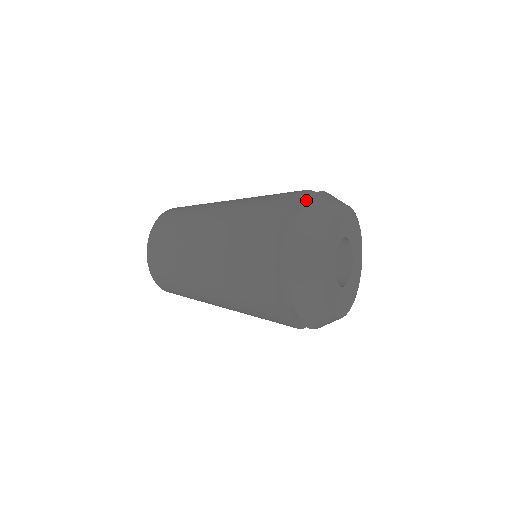
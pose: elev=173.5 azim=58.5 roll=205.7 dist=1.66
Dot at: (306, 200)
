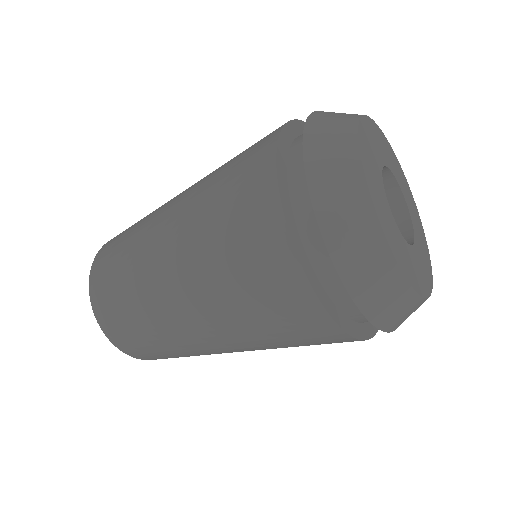
Dot at: occluded
